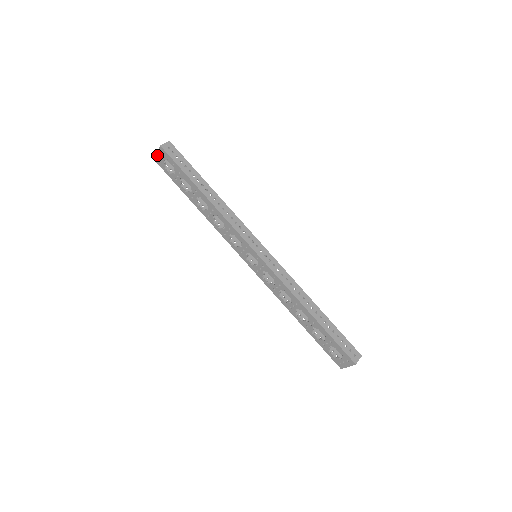
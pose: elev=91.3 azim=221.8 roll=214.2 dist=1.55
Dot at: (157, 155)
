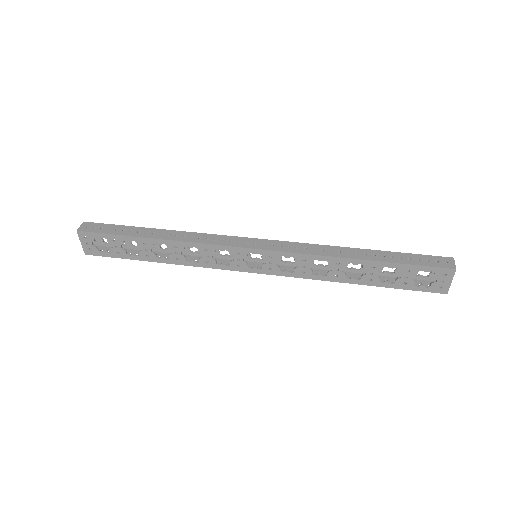
Dot at: (82, 245)
